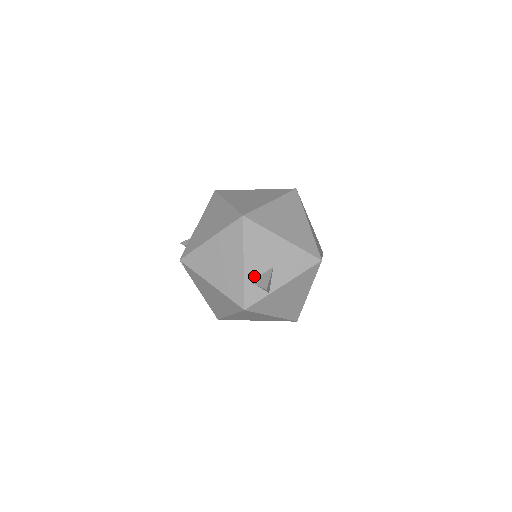
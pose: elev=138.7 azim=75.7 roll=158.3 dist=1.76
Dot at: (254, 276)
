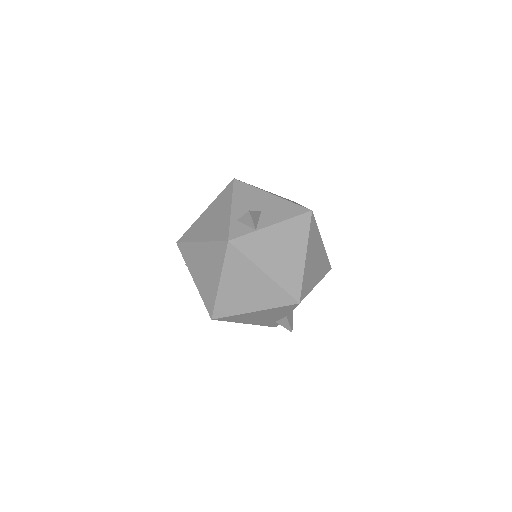
Dot at: occluded
